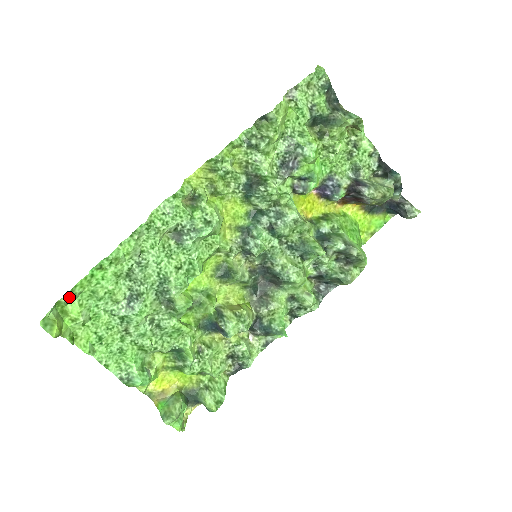
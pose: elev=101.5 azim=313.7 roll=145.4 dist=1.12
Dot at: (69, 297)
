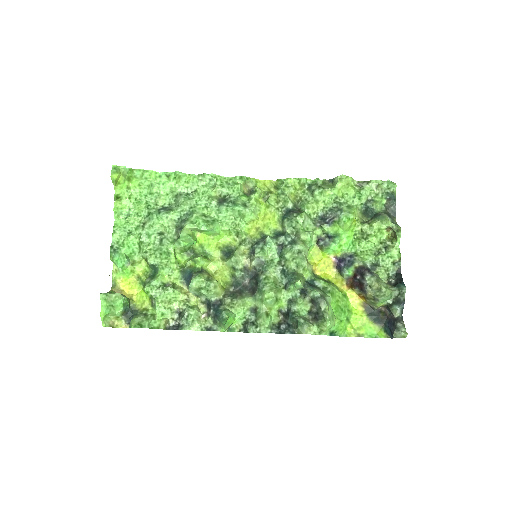
Dot at: (139, 172)
